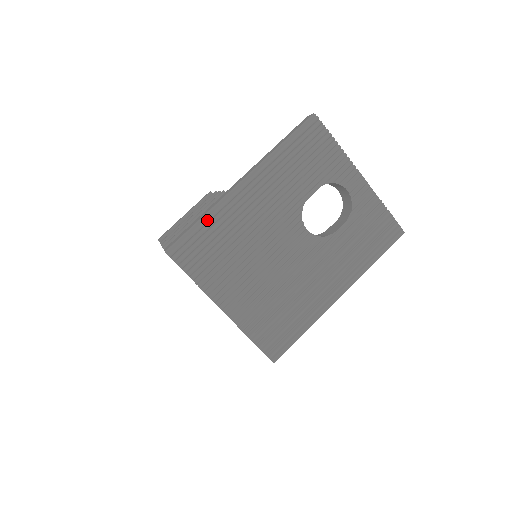
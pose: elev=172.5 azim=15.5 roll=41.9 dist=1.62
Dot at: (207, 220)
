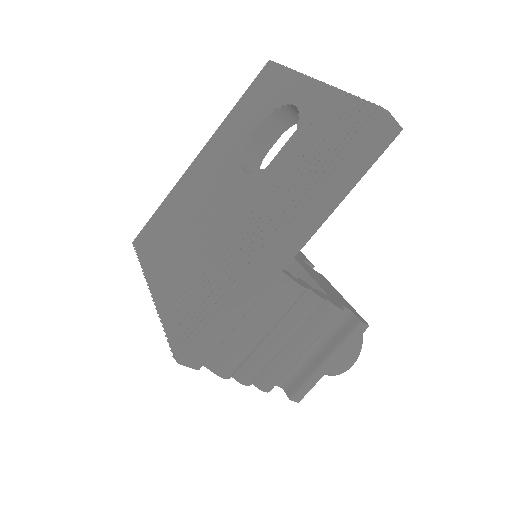
Dot at: (164, 201)
